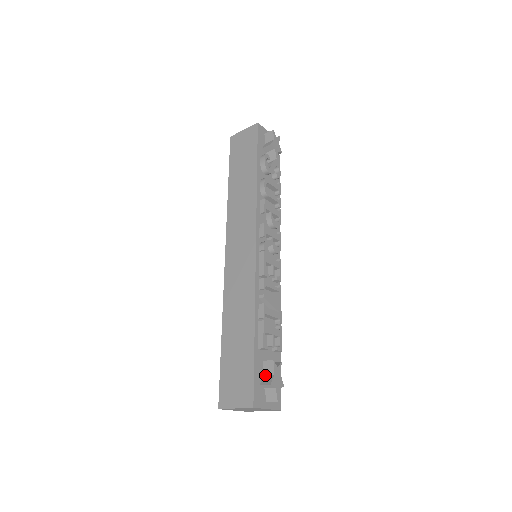
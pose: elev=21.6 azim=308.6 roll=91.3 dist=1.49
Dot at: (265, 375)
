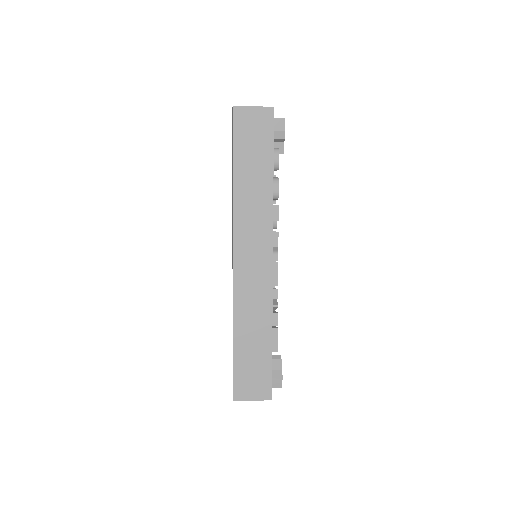
Dot at: (273, 370)
